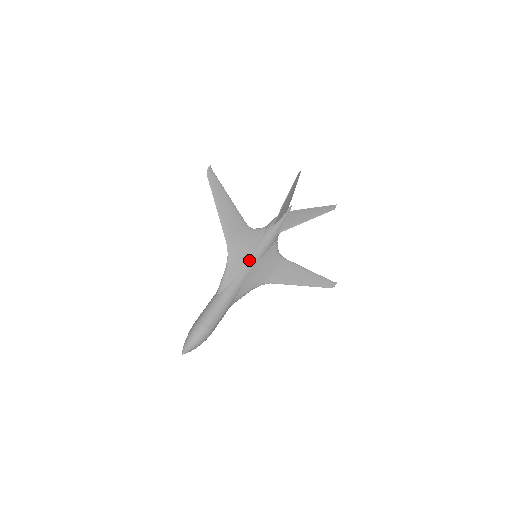
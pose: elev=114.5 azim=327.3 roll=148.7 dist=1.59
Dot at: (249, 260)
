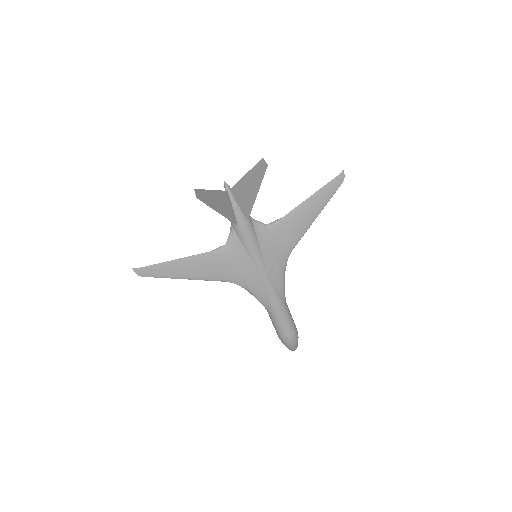
Dot at: (256, 270)
